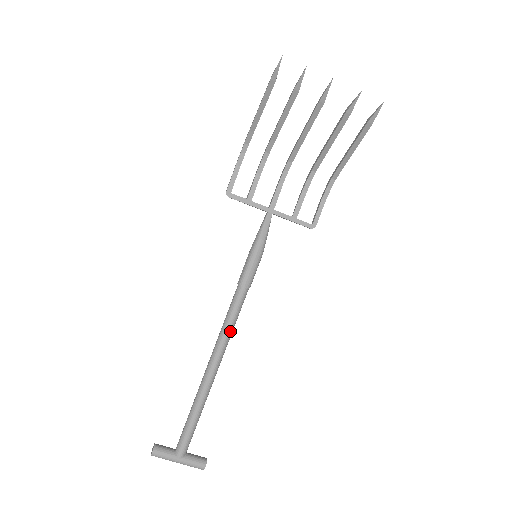
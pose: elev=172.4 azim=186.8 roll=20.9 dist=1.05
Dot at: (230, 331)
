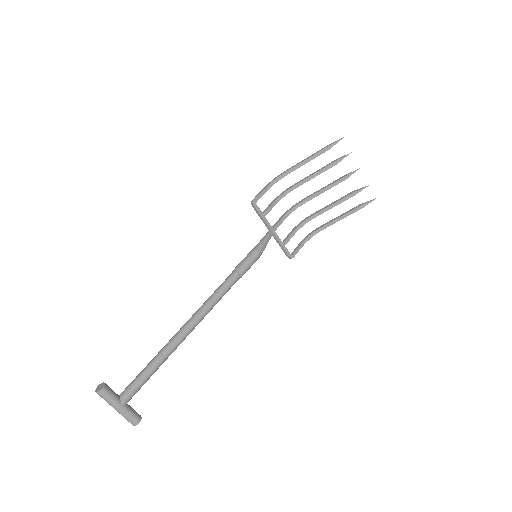
Dot at: (215, 304)
